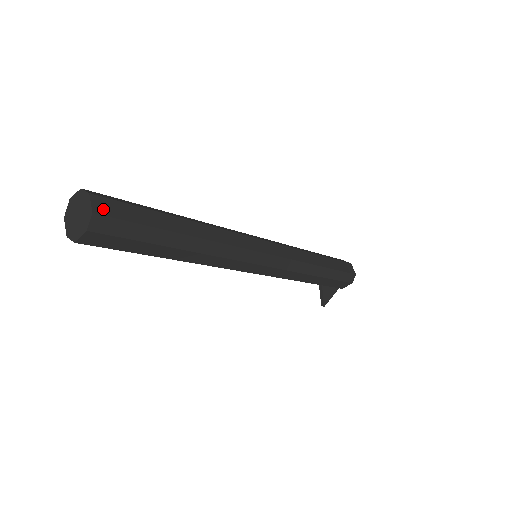
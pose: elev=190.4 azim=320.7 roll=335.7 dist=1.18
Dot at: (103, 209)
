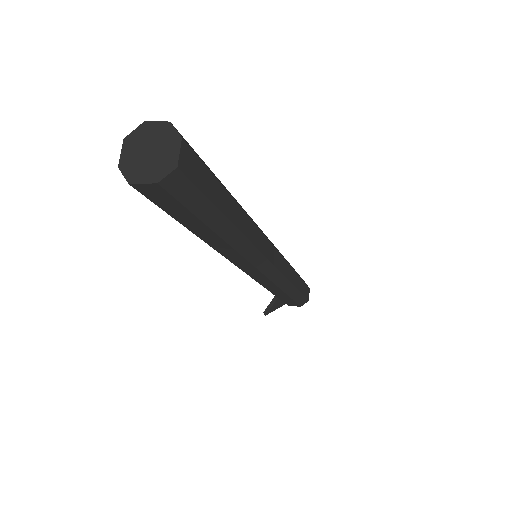
Dot at: (186, 165)
